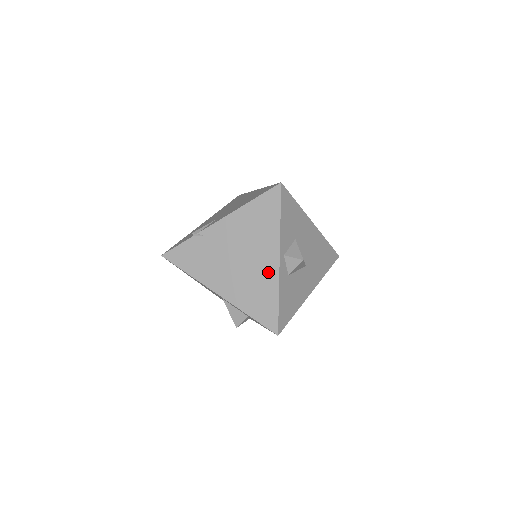
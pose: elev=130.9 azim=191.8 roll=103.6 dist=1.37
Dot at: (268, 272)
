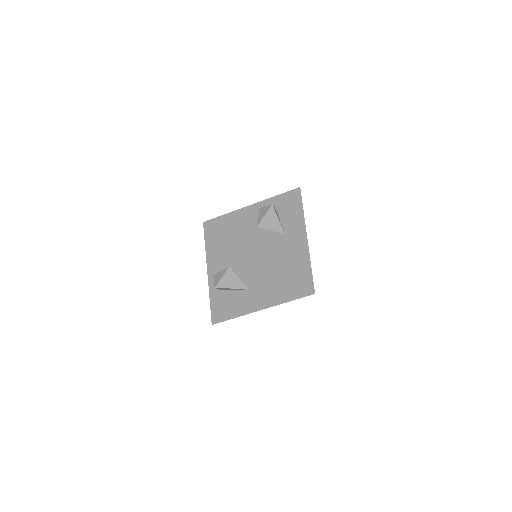
Dot at: occluded
